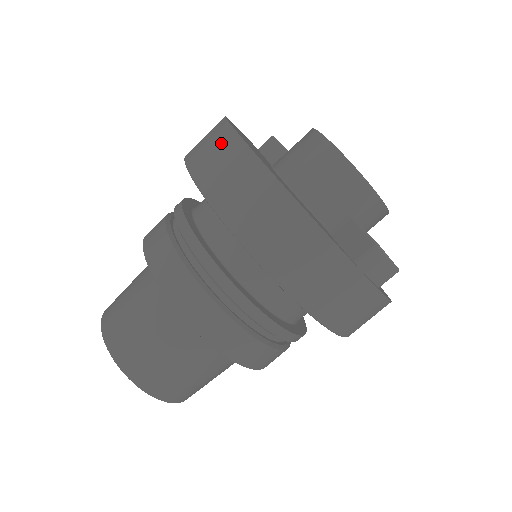
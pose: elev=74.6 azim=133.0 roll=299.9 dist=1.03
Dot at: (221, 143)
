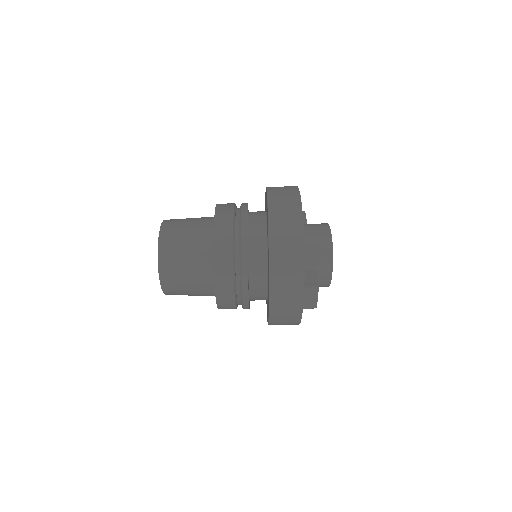
Dot at: (291, 196)
